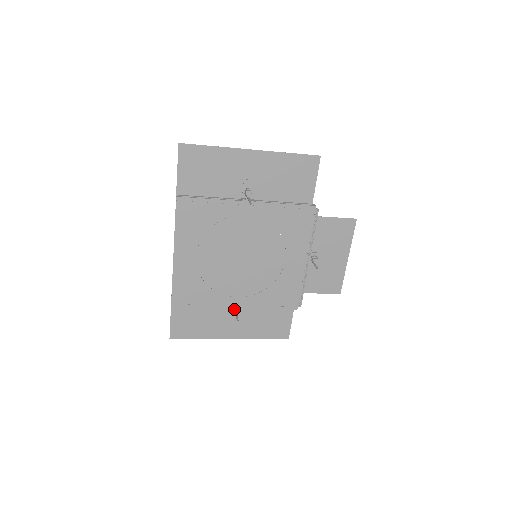
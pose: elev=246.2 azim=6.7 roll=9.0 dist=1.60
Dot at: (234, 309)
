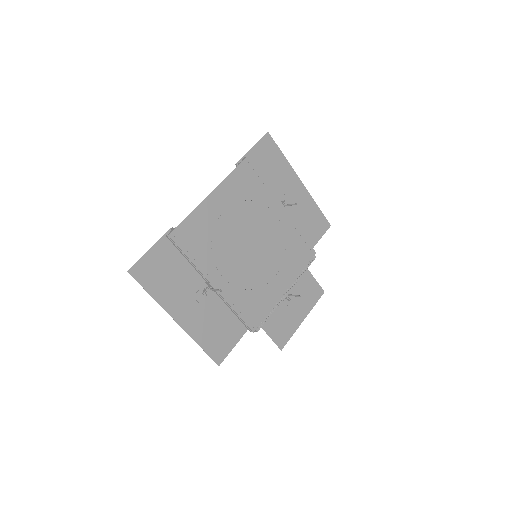
Dot at: (210, 287)
